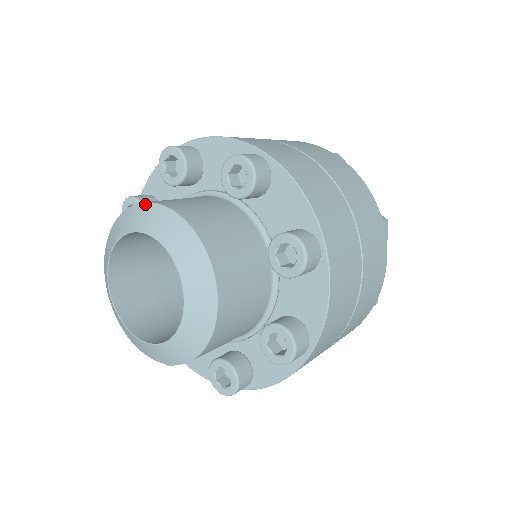
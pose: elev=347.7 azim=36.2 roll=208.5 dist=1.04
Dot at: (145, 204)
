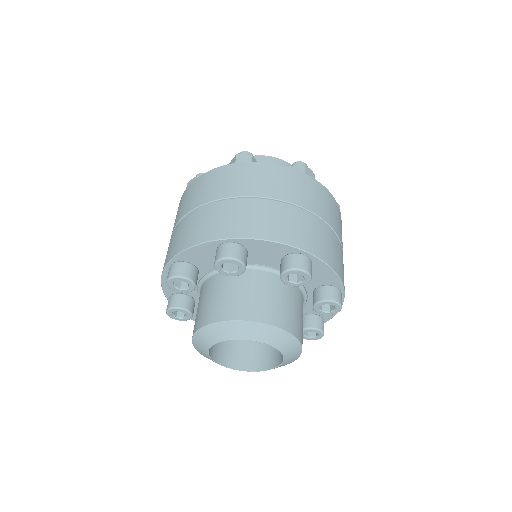
Dot at: (205, 328)
